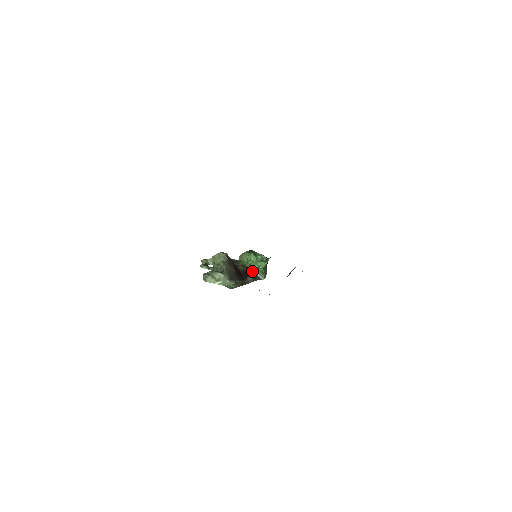
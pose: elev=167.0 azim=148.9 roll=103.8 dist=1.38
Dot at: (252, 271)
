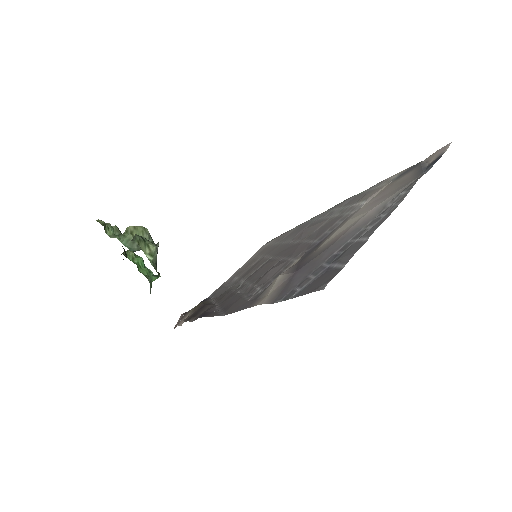
Dot at: occluded
